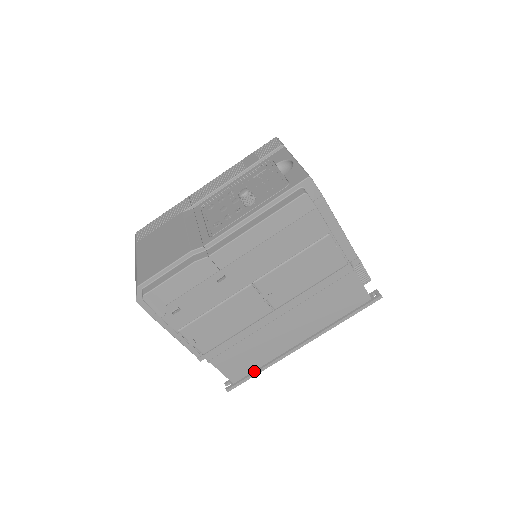
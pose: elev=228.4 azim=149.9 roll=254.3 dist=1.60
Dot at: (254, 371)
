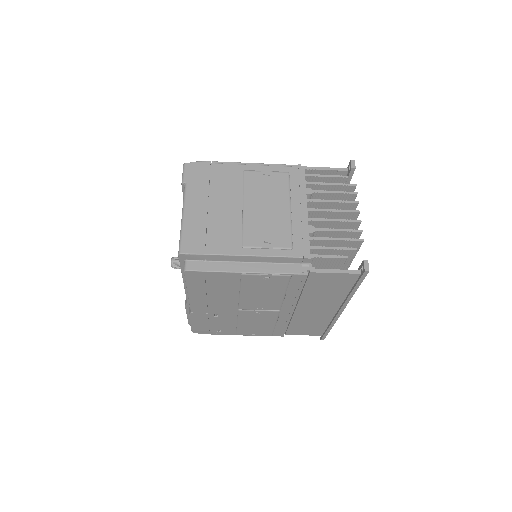
Dot at: (326, 329)
